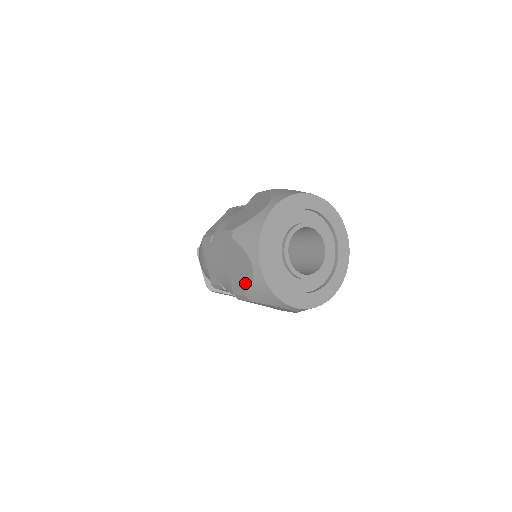
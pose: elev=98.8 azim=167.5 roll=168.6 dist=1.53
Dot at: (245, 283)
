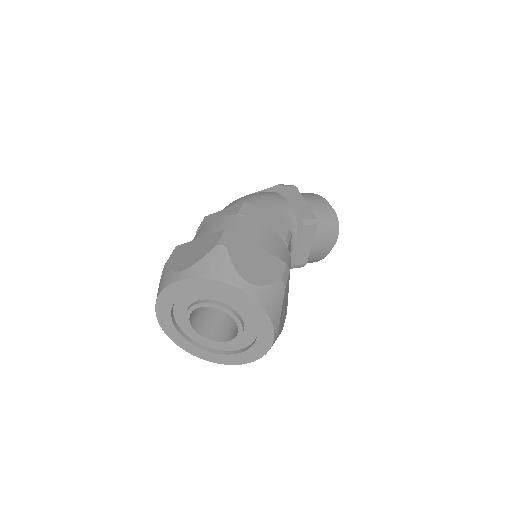
Dot at: occluded
